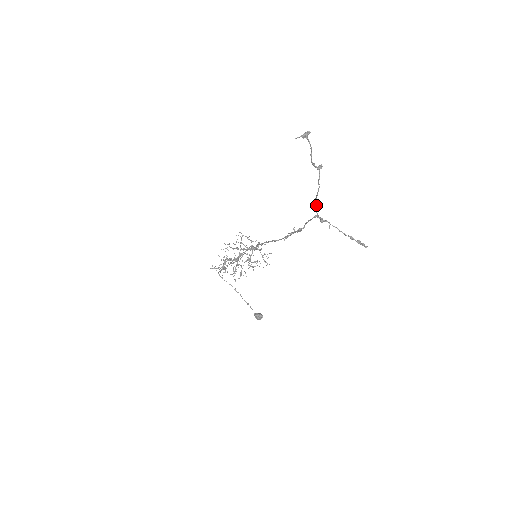
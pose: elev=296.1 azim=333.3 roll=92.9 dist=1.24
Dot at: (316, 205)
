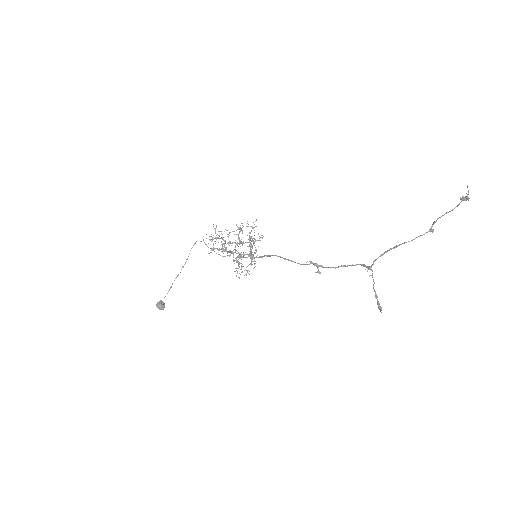
Dot at: occluded
